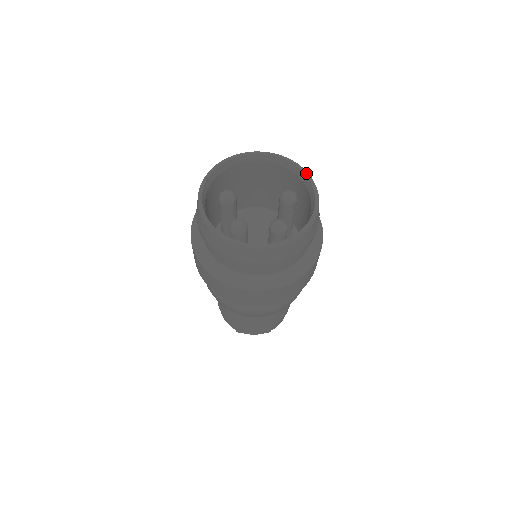
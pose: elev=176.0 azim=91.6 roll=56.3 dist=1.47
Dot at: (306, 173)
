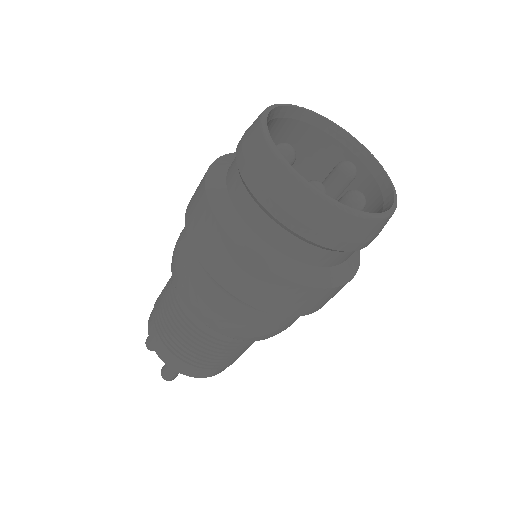
Dot at: (363, 145)
